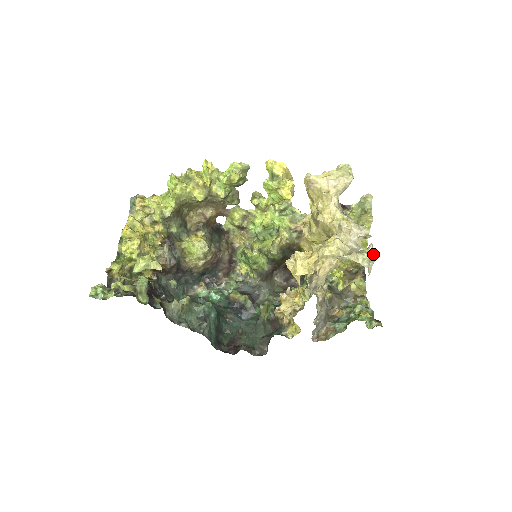
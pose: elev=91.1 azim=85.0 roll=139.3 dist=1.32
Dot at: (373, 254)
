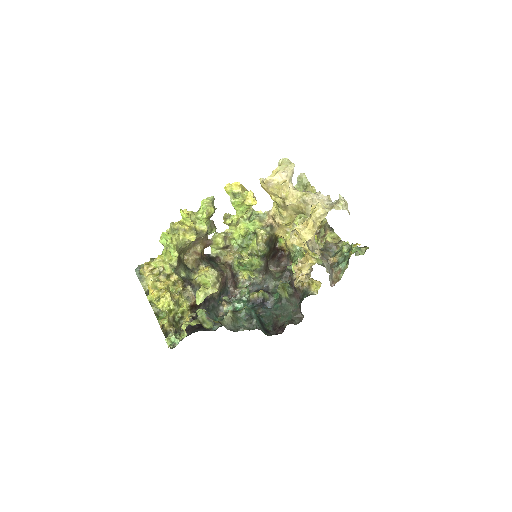
Dot at: (344, 200)
